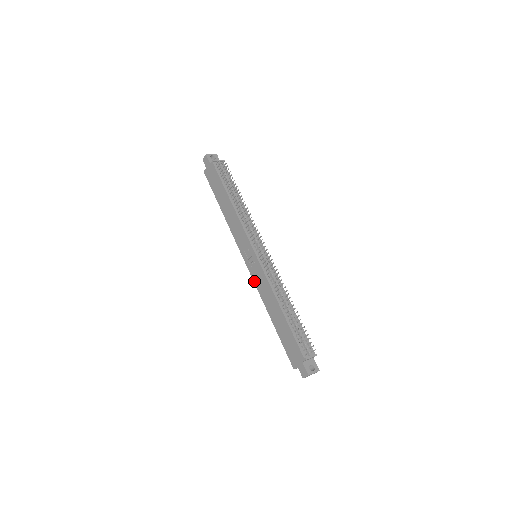
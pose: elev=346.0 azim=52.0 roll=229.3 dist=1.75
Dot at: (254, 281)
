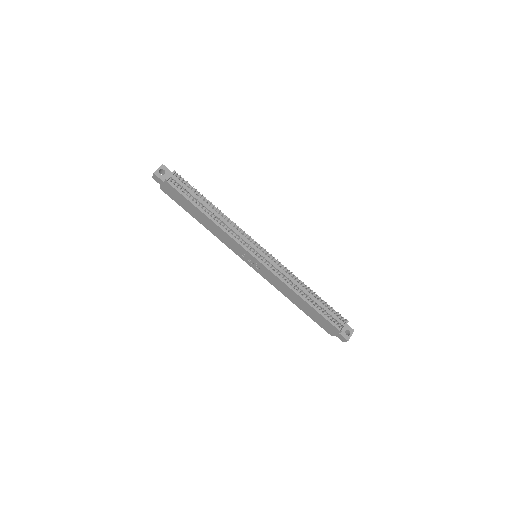
Dot at: (264, 278)
